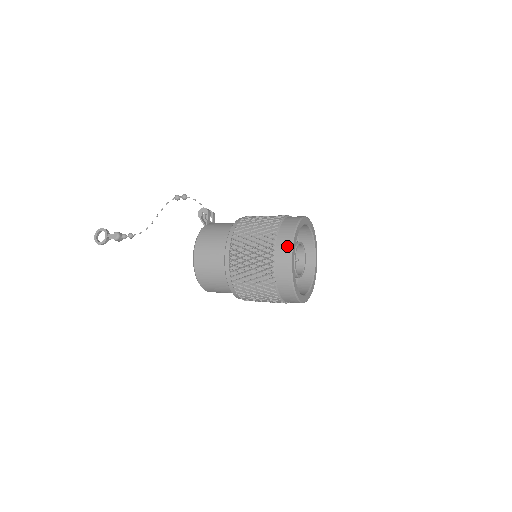
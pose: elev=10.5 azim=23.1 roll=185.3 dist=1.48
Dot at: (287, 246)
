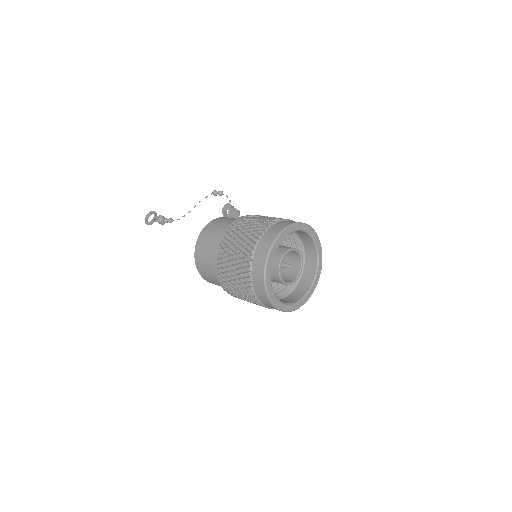
Dot at: (269, 242)
